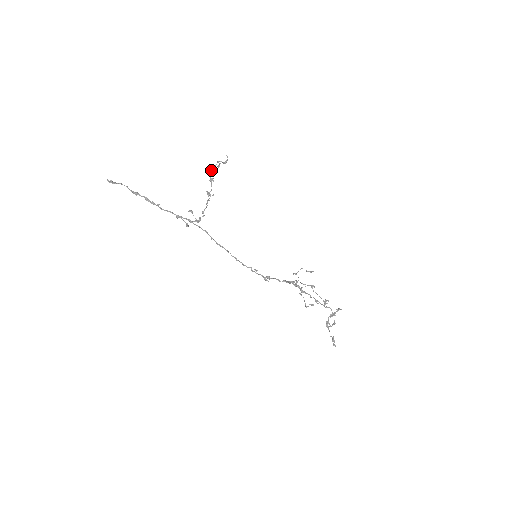
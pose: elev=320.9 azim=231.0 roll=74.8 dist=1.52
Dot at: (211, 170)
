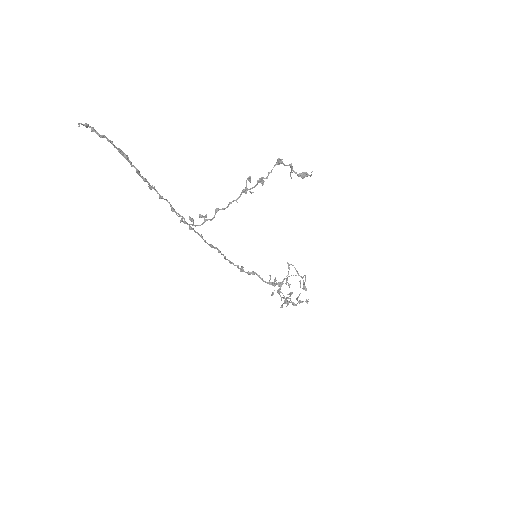
Dot at: (277, 160)
